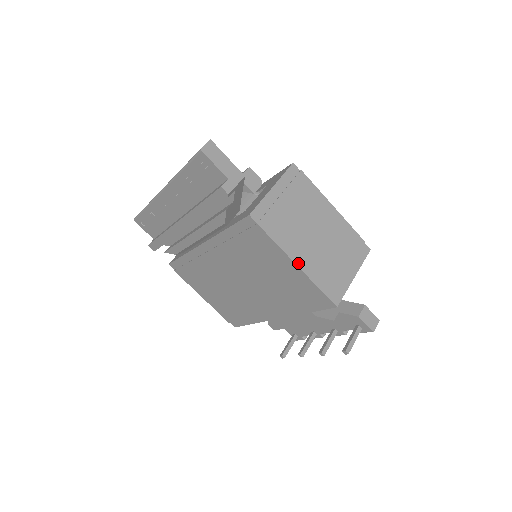
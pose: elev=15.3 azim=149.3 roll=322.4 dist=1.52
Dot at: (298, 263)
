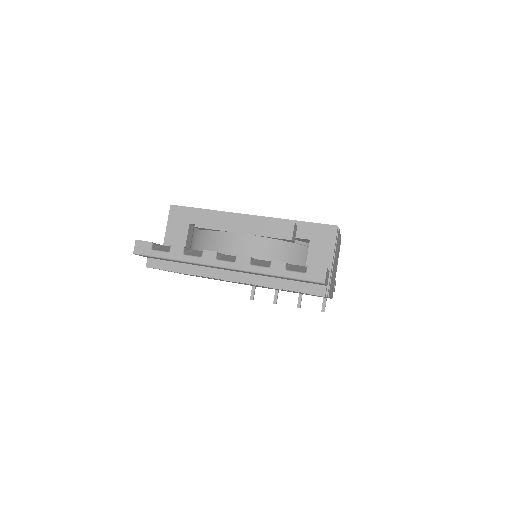
Dot at: occluded
